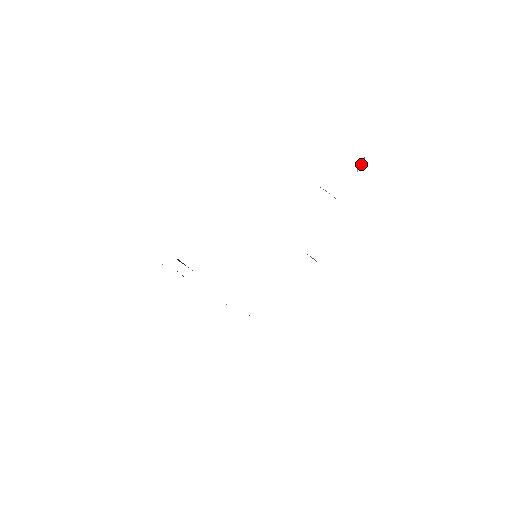
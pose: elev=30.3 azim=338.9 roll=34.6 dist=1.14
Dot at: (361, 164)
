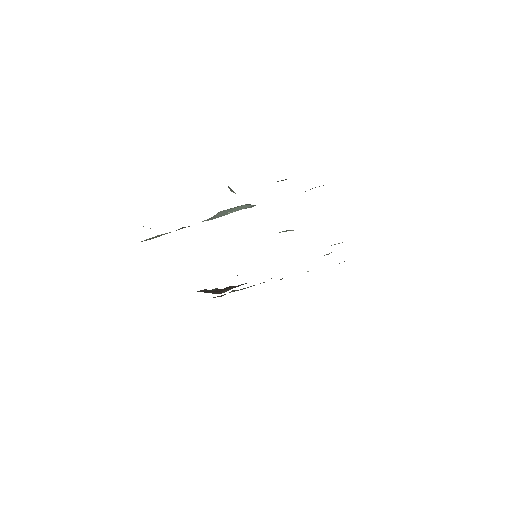
Dot at: (231, 190)
